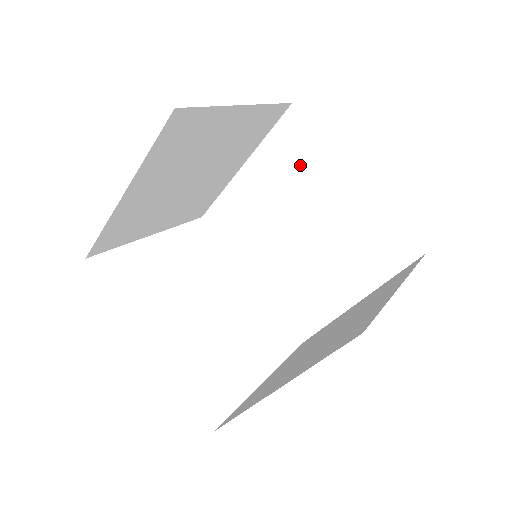
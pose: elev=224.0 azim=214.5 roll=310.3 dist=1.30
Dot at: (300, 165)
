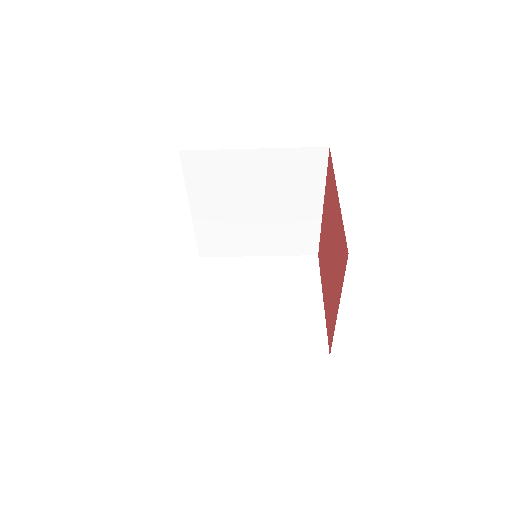
Dot at: (297, 180)
